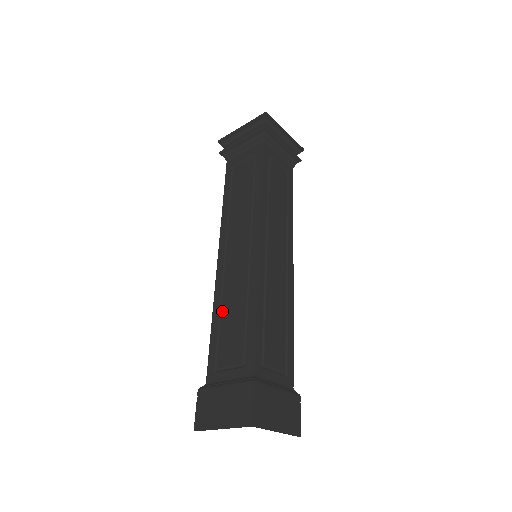
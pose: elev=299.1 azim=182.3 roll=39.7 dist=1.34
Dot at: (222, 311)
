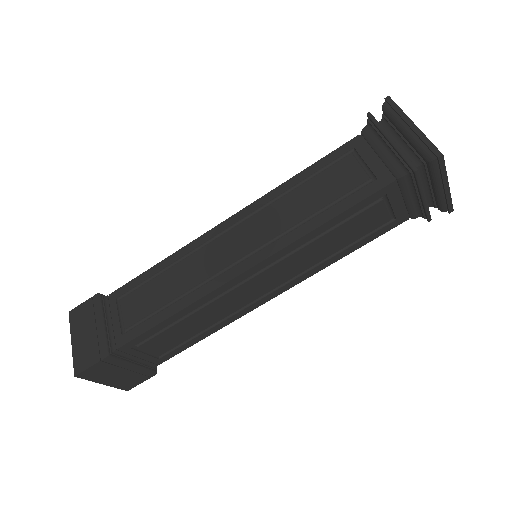
Dot at: (169, 270)
